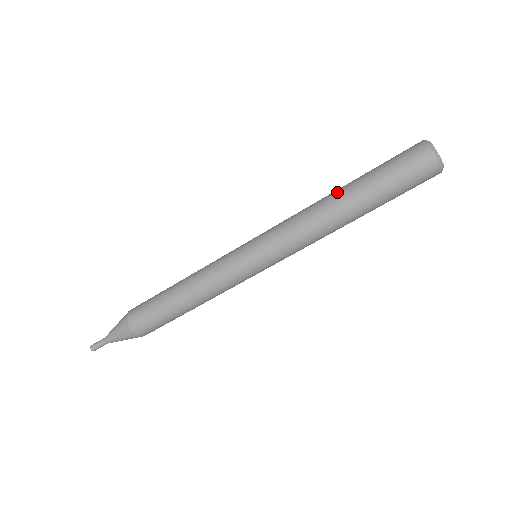
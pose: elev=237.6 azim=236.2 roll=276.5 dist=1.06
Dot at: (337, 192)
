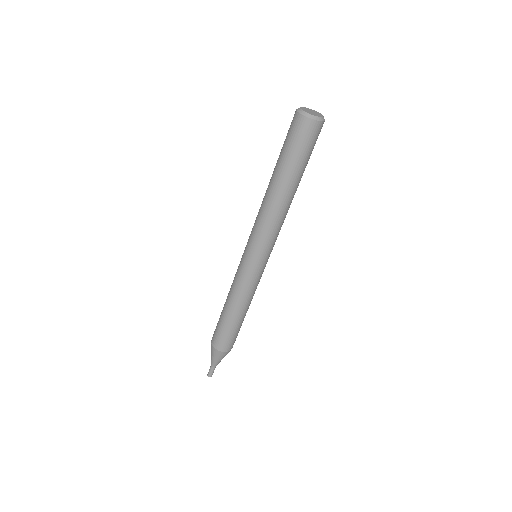
Dot at: occluded
